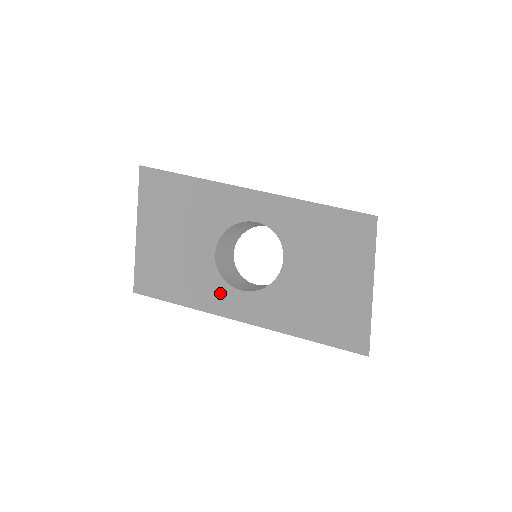
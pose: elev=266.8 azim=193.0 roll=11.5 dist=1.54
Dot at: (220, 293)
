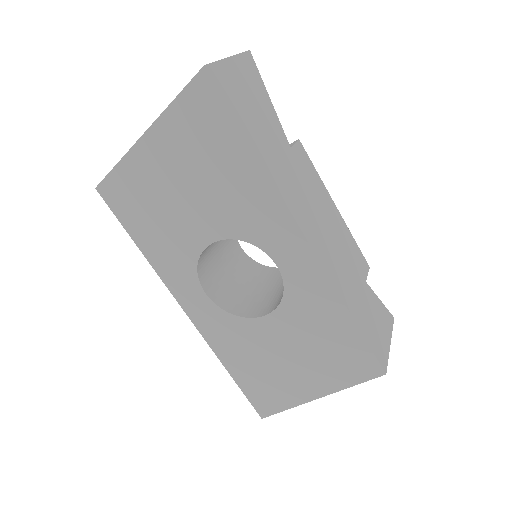
Dot at: (184, 276)
